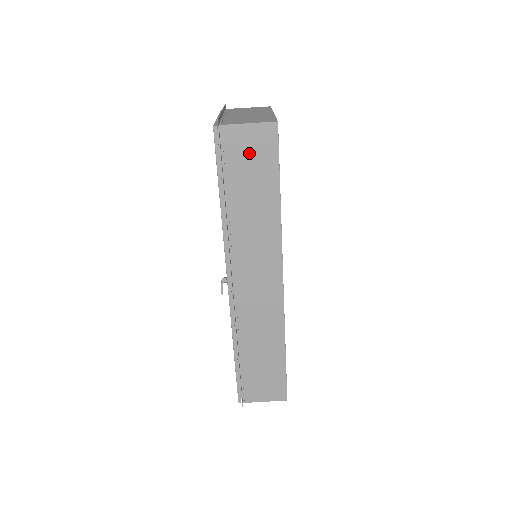
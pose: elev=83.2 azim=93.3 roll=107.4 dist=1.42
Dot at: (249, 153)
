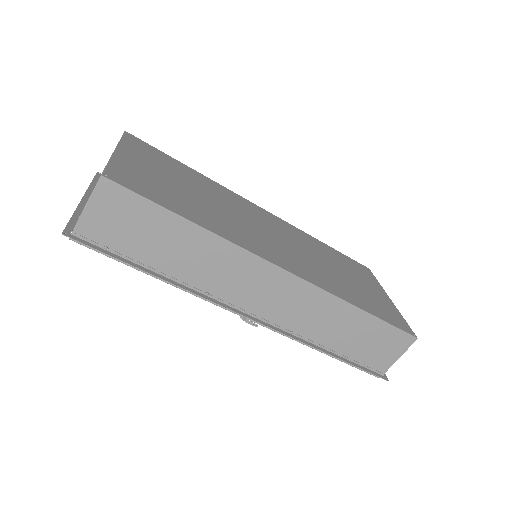
Dot at: (119, 223)
